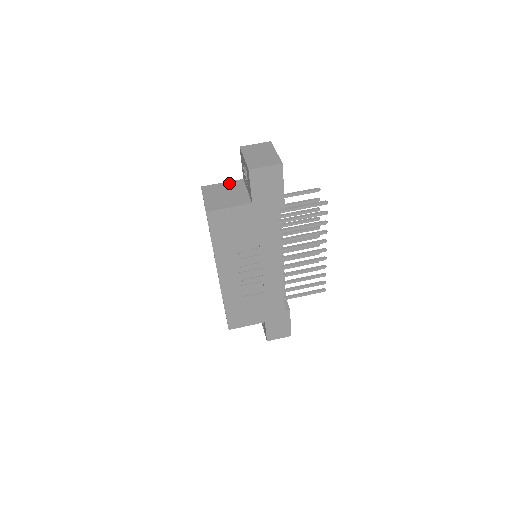
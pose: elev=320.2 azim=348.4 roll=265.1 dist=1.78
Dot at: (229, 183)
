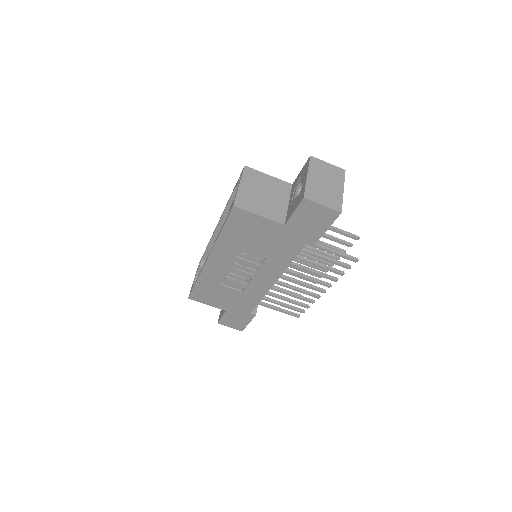
Dot at: (275, 180)
